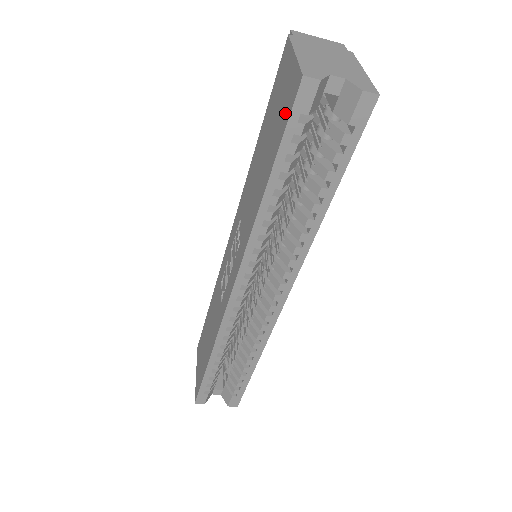
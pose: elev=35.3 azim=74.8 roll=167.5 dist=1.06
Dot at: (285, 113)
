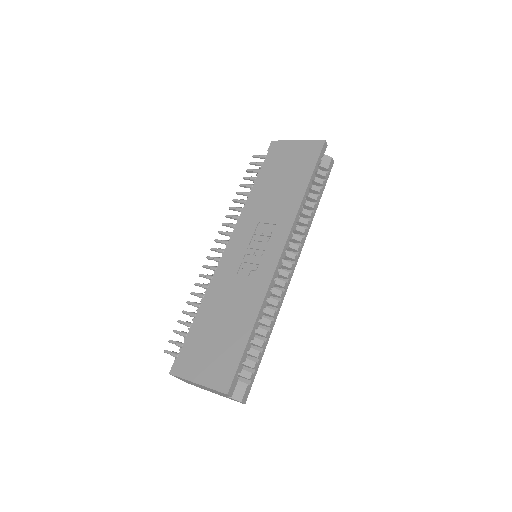
Dot at: (312, 155)
